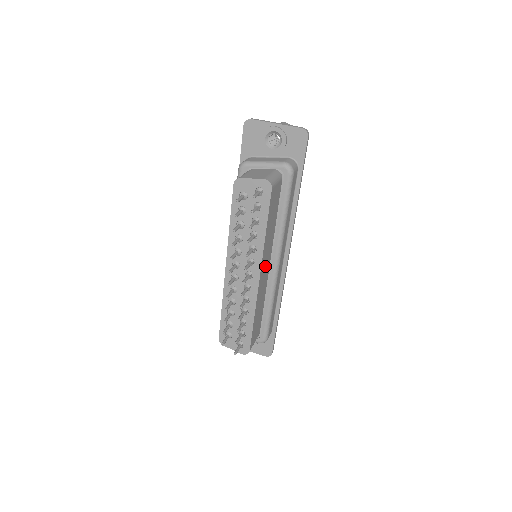
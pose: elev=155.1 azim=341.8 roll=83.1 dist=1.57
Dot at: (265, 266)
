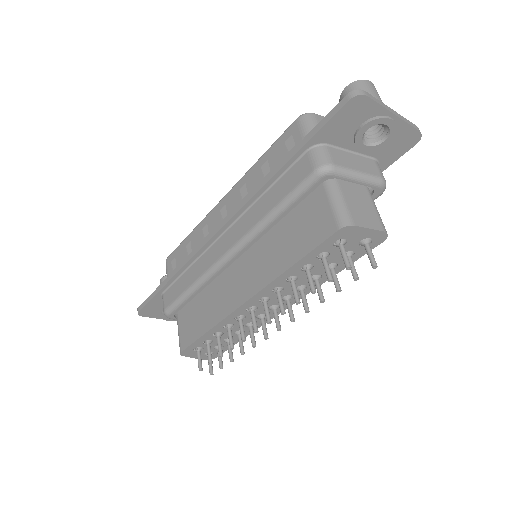
Dot at: occluded
